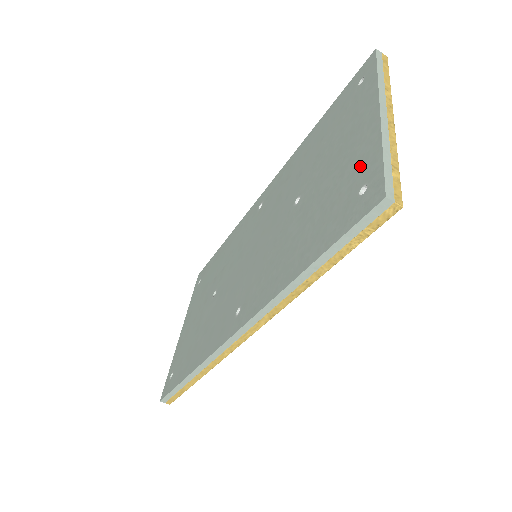
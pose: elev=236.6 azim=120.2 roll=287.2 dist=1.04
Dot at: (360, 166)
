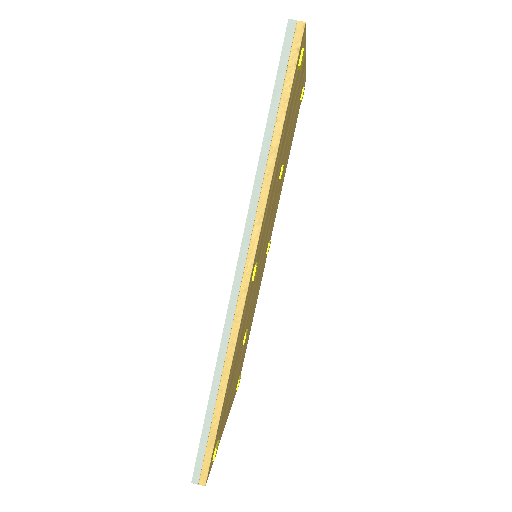
Dot at: occluded
